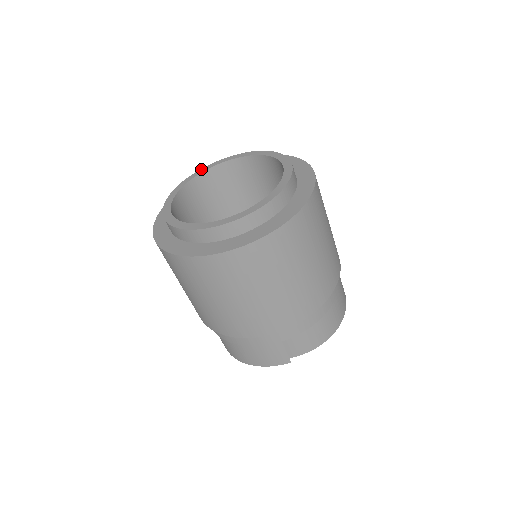
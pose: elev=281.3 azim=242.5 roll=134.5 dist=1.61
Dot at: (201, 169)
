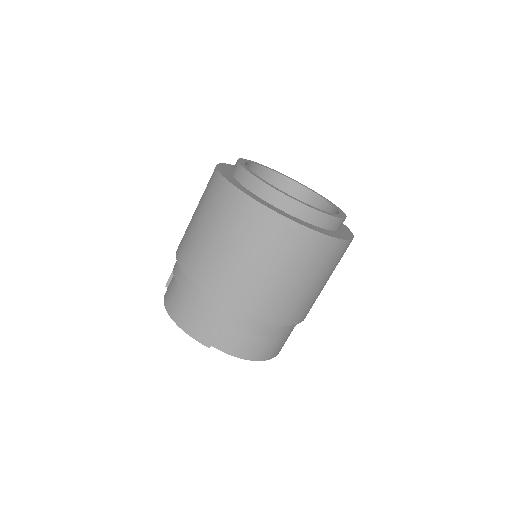
Dot at: occluded
